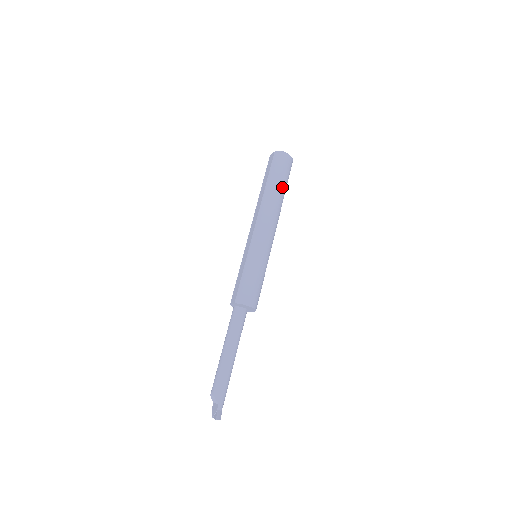
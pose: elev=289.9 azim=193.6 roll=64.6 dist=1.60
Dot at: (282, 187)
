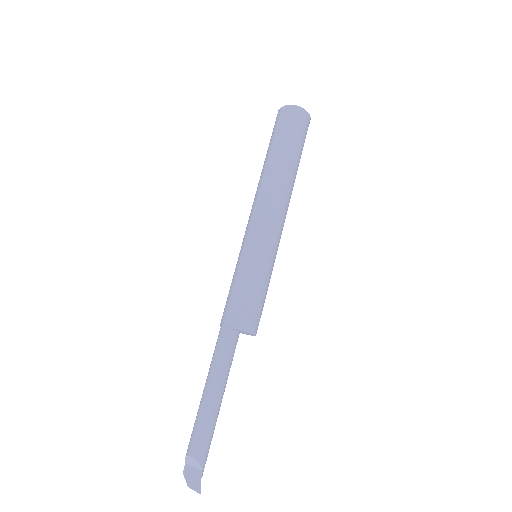
Dot at: occluded
